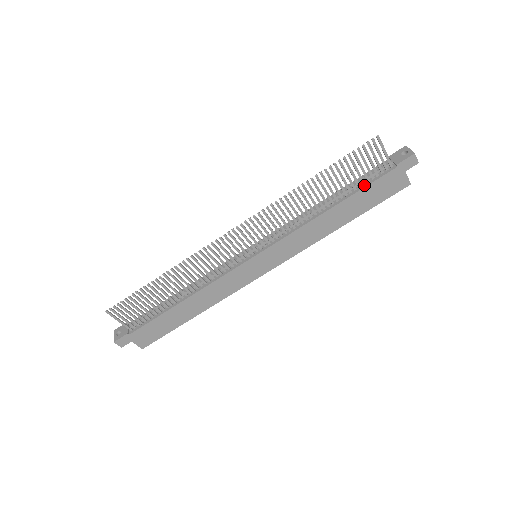
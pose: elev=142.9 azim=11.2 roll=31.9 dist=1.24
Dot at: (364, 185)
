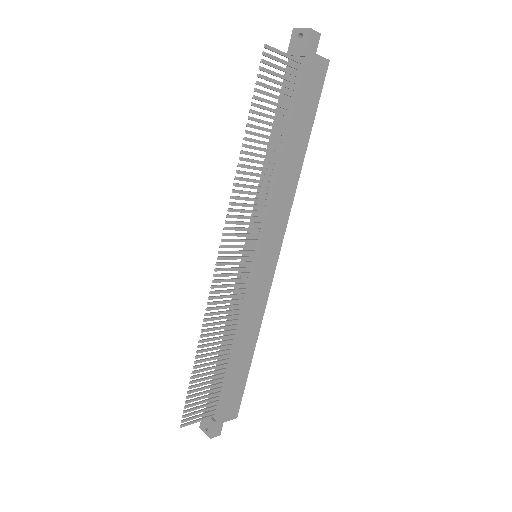
Dot at: (291, 103)
